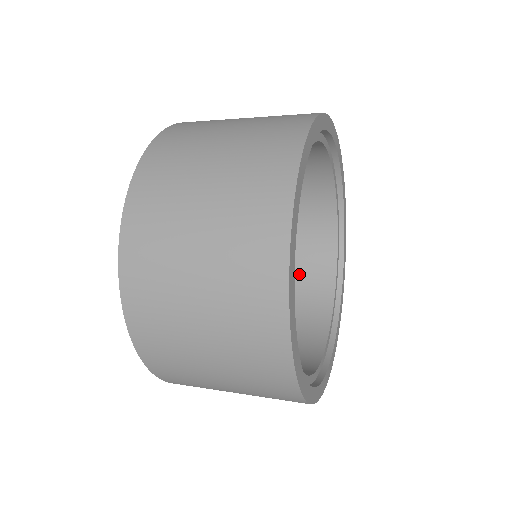
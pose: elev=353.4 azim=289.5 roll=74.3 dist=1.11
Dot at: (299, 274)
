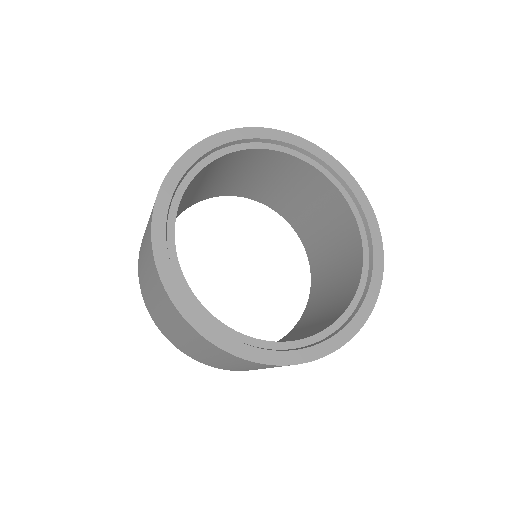
Dot at: (322, 320)
